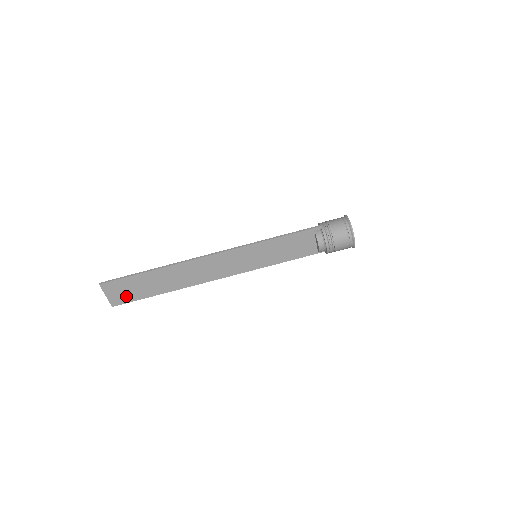
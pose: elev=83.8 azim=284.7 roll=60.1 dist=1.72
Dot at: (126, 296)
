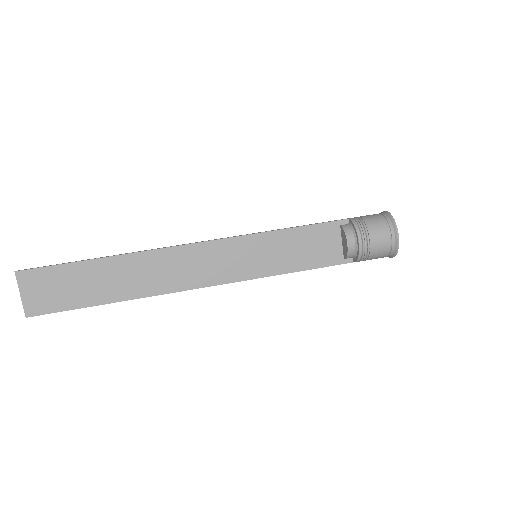
Dot at: (52, 300)
